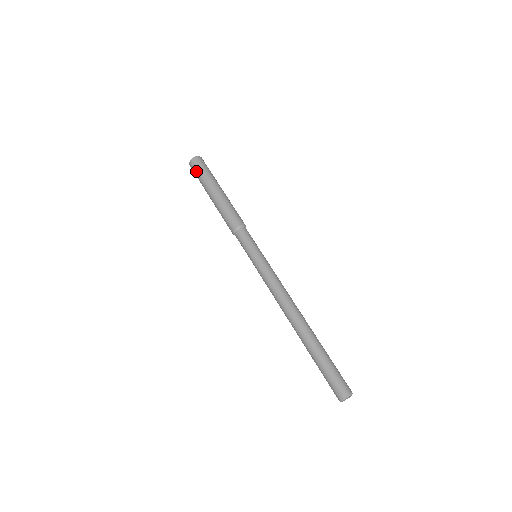
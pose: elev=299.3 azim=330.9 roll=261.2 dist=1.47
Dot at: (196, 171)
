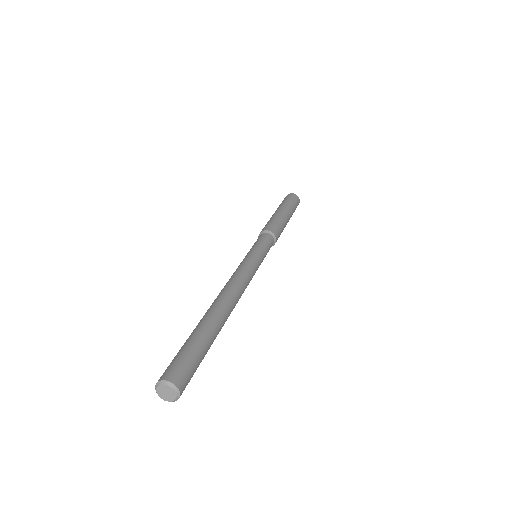
Dot at: occluded
